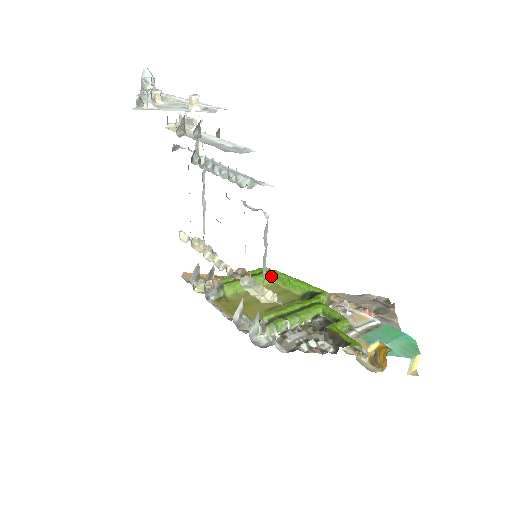
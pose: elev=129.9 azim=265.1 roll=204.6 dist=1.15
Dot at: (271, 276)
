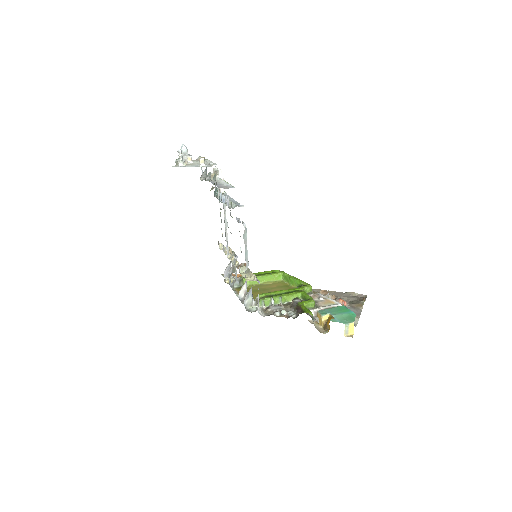
Dot at: (279, 275)
